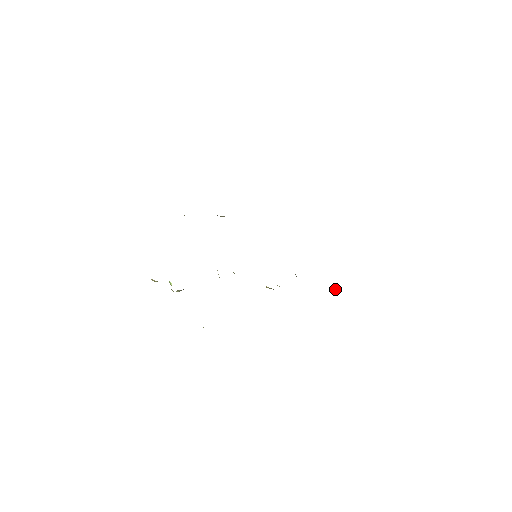
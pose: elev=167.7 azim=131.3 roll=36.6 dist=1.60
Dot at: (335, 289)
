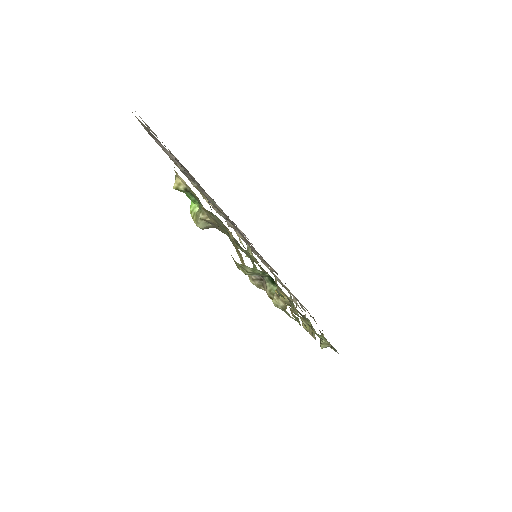
Dot at: (325, 341)
